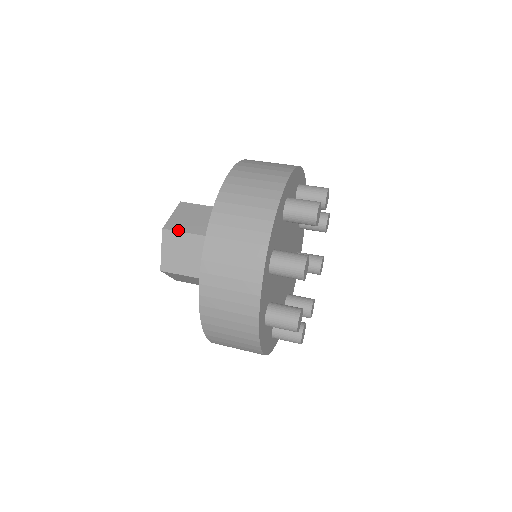
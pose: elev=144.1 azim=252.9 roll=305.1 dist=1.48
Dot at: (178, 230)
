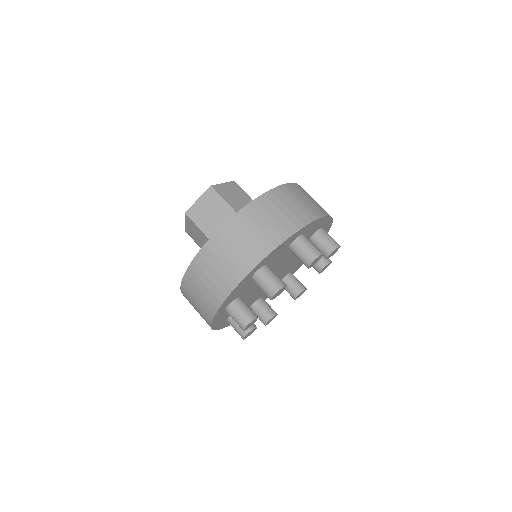
Dot at: (194, 222)
